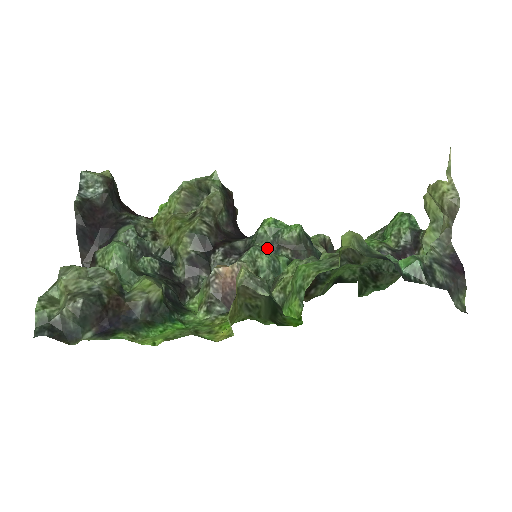
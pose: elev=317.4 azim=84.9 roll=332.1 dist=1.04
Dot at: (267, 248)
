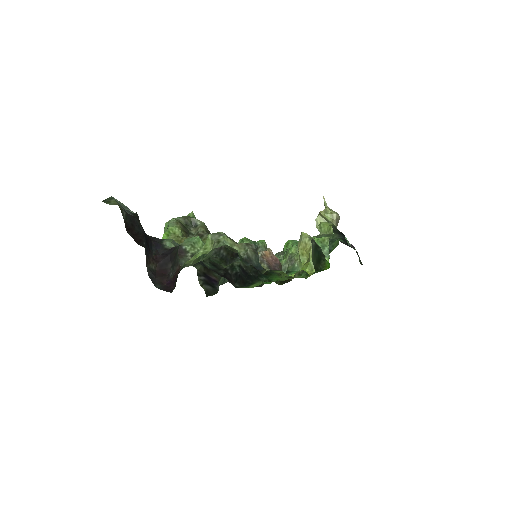
Dot at: occluded
